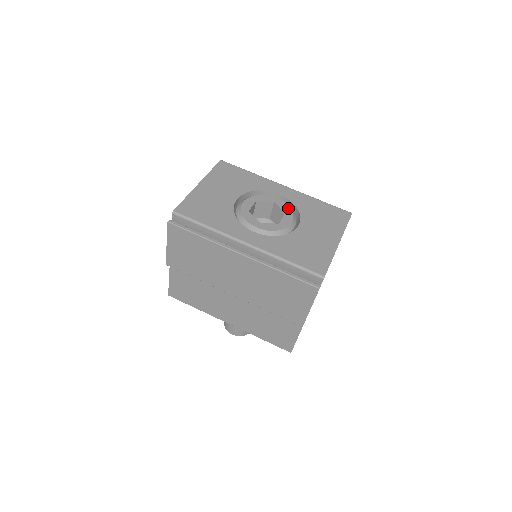
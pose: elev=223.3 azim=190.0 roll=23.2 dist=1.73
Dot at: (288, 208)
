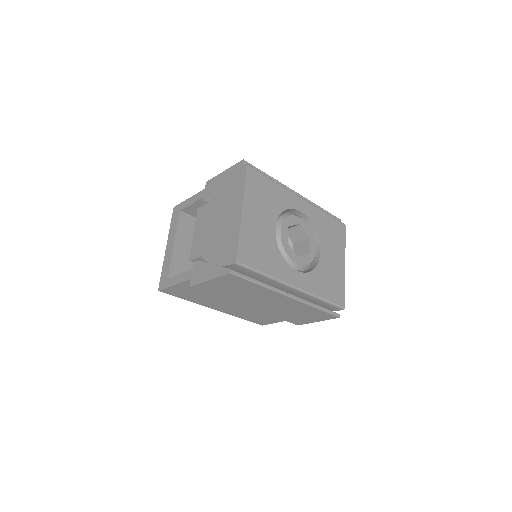
Dot at: (310, 230)
